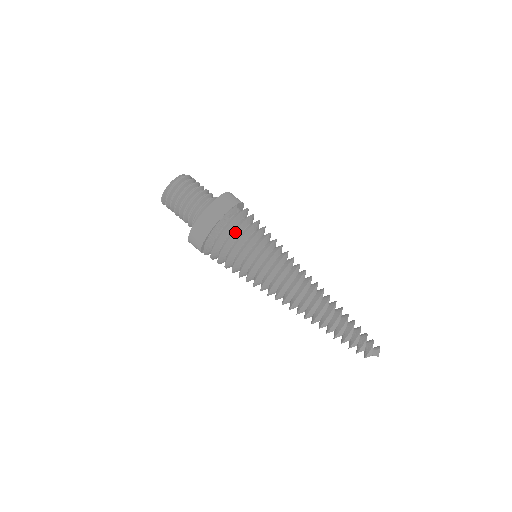
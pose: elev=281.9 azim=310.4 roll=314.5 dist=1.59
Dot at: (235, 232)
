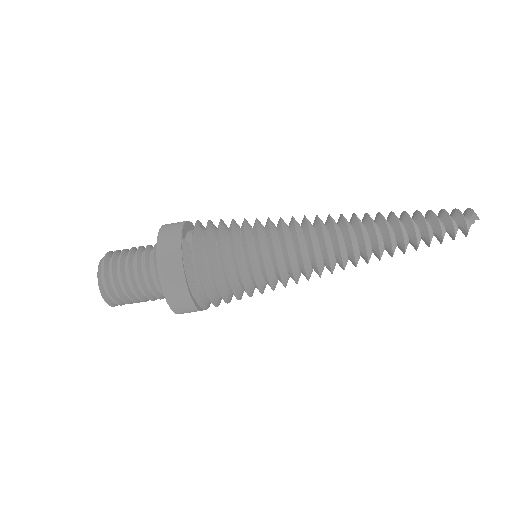
Dot at: (213, 268)
